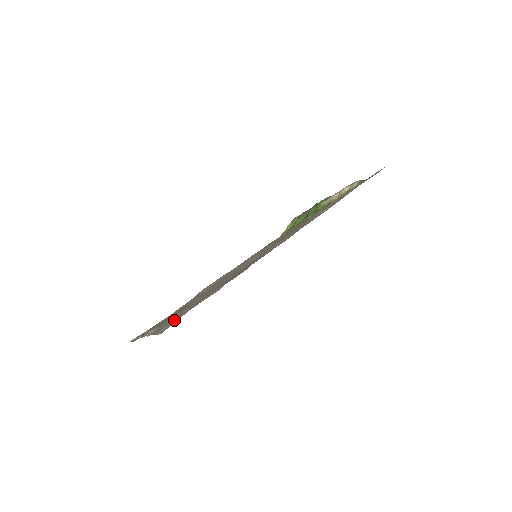
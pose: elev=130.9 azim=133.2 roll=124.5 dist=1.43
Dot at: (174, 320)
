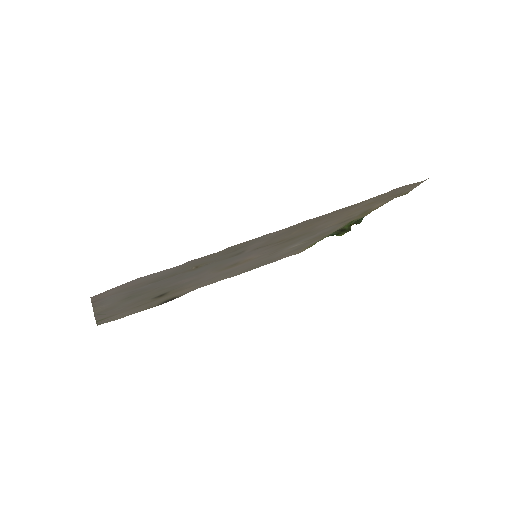
Dot at: (121, 291)
